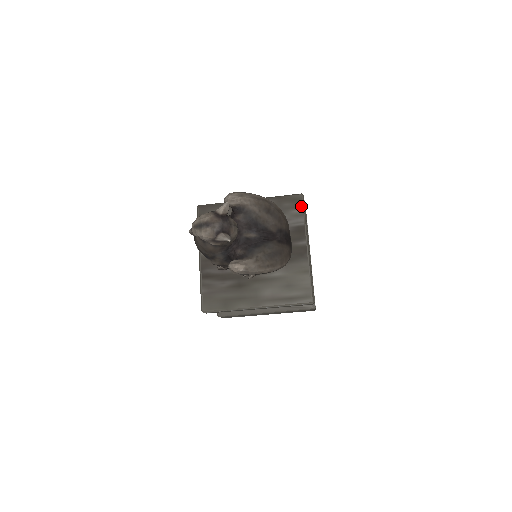
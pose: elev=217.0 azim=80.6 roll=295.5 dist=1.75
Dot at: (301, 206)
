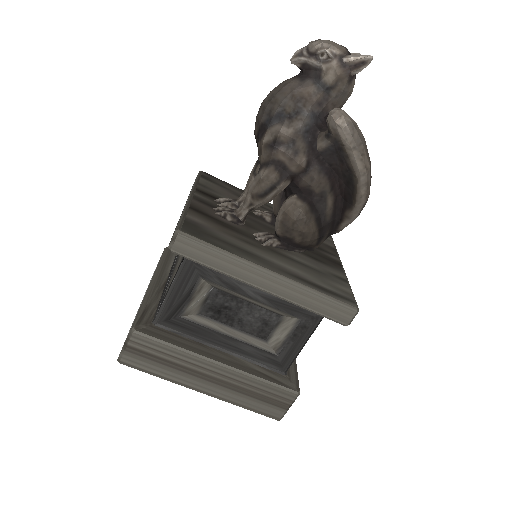
Dot at: (329, 236)
